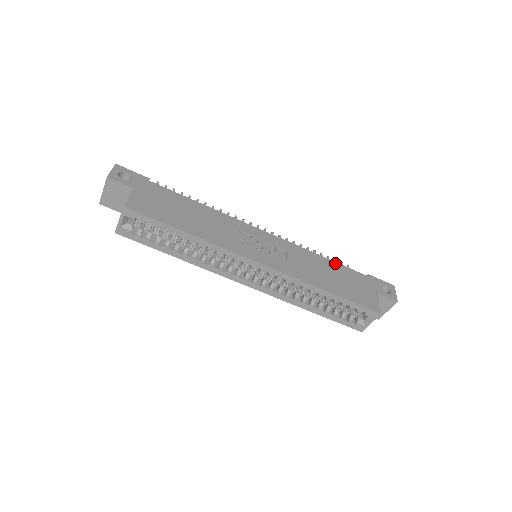
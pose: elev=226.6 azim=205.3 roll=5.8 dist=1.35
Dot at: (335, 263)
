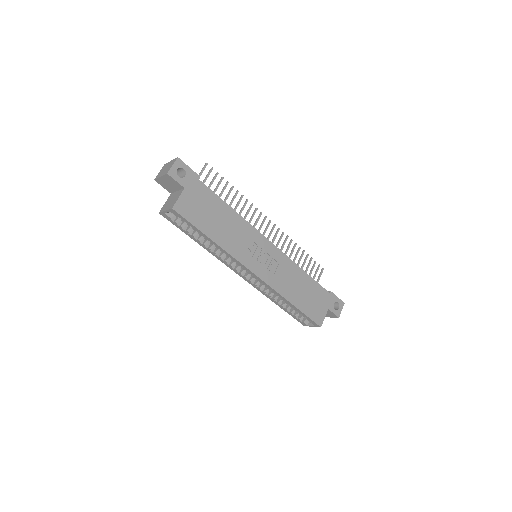
Dot at: (310, 278)
